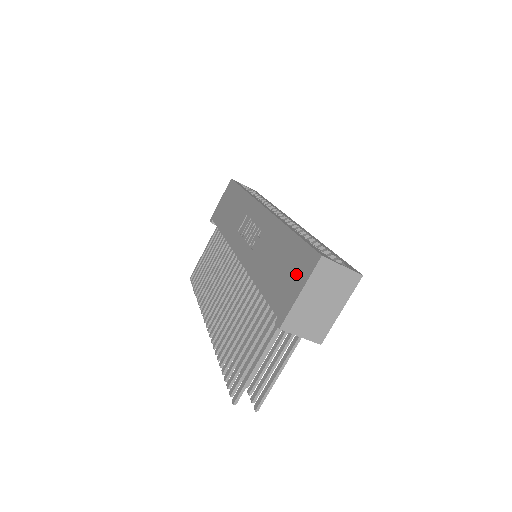
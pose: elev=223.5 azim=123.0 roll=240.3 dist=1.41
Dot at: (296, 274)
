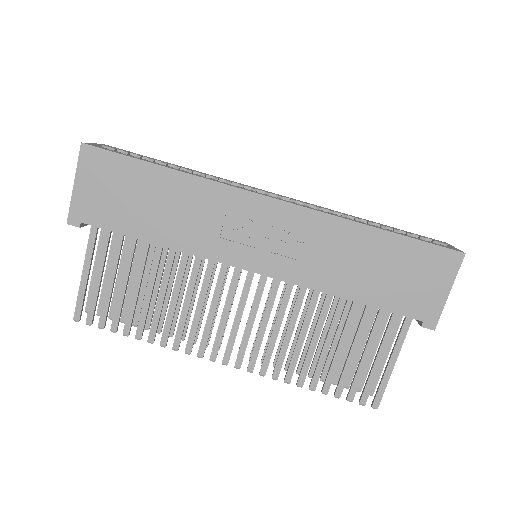
Dot at: (430, 277)
